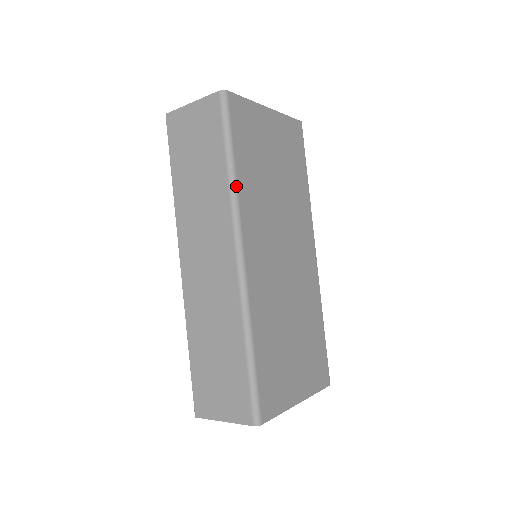
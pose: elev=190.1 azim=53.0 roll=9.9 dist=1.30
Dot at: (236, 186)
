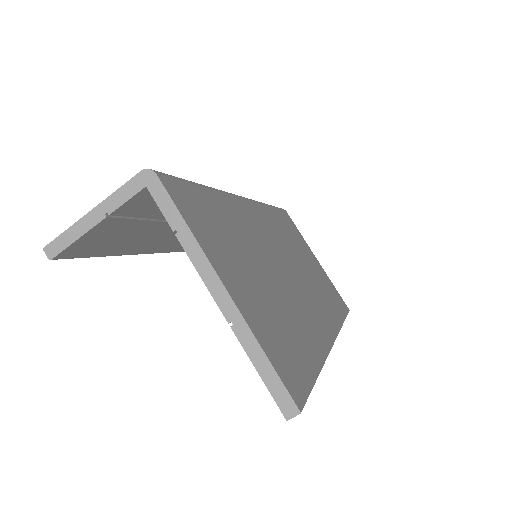
Dot at: (265, 204)
